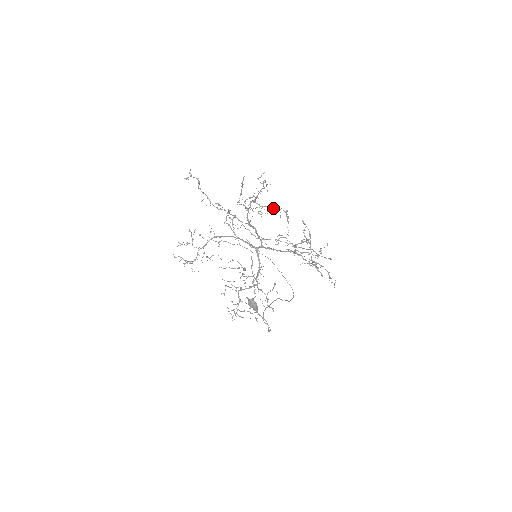
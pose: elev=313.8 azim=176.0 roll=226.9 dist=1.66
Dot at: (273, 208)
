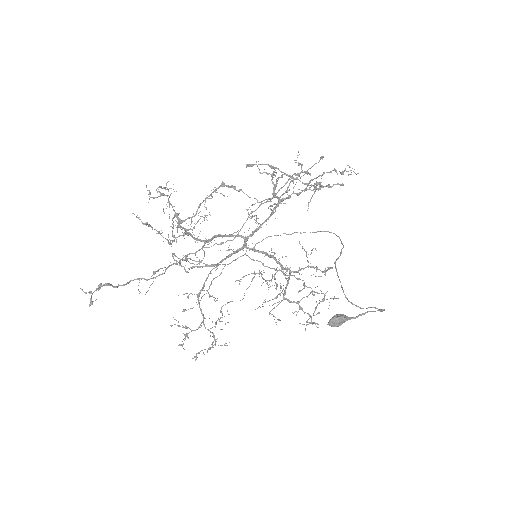
Dot at: occluded
